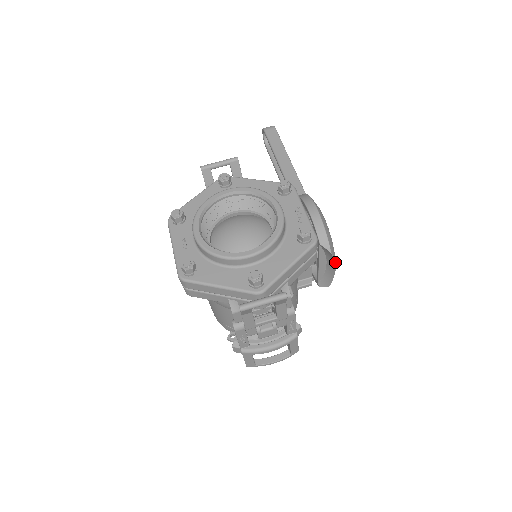
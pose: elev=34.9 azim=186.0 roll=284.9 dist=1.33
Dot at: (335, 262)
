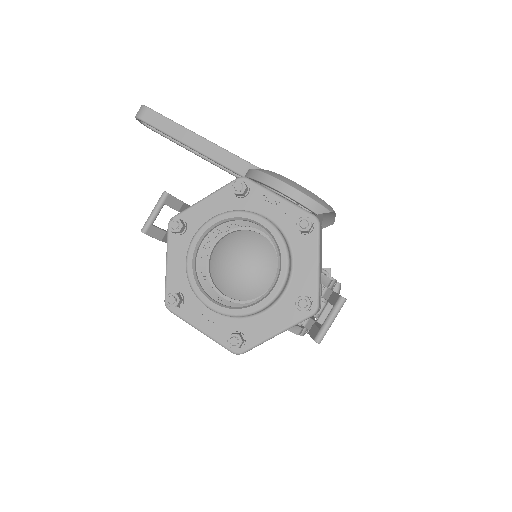
Dot at: (333, 210)
